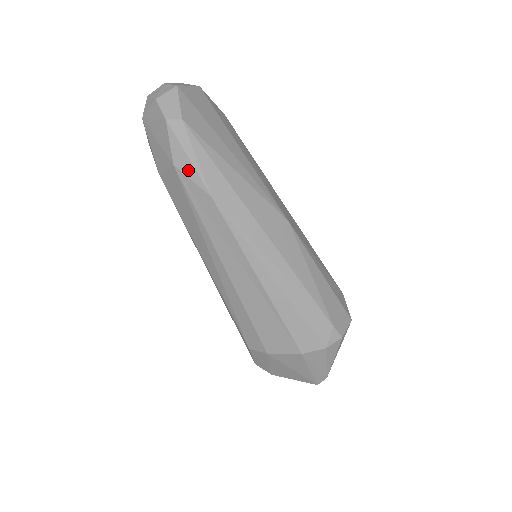
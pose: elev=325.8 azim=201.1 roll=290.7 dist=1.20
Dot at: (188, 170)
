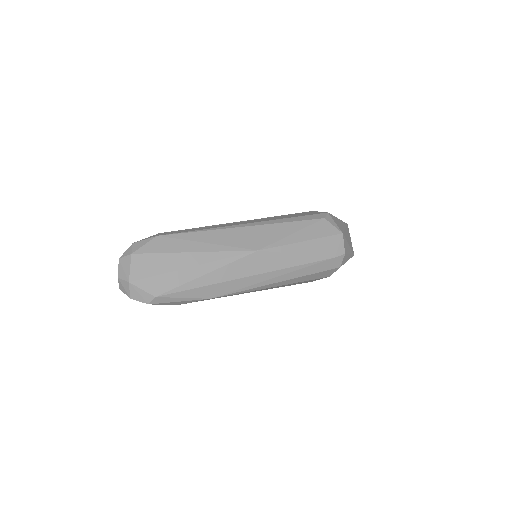
Dot at: (186, 302)
